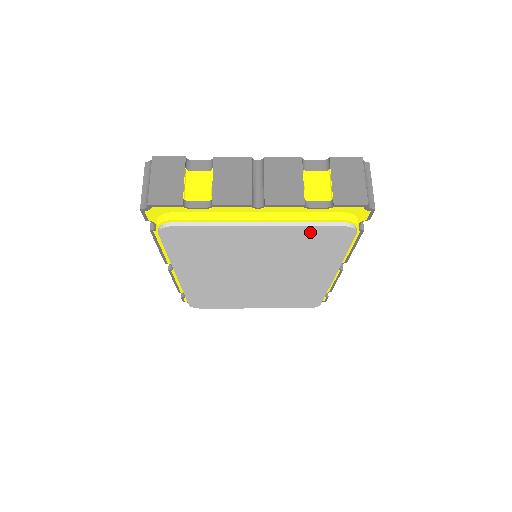
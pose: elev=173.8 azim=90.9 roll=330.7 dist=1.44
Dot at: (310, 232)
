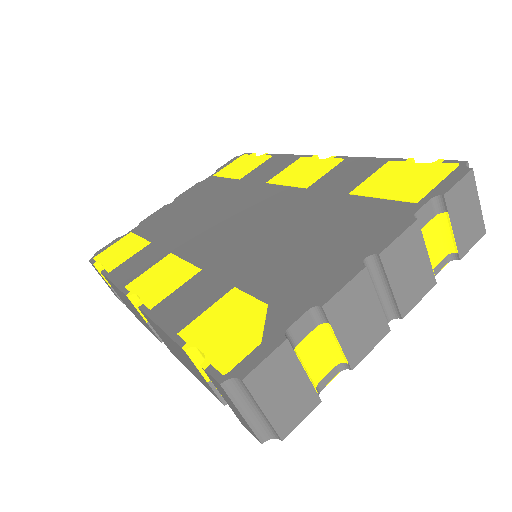
Dot at: occluded
